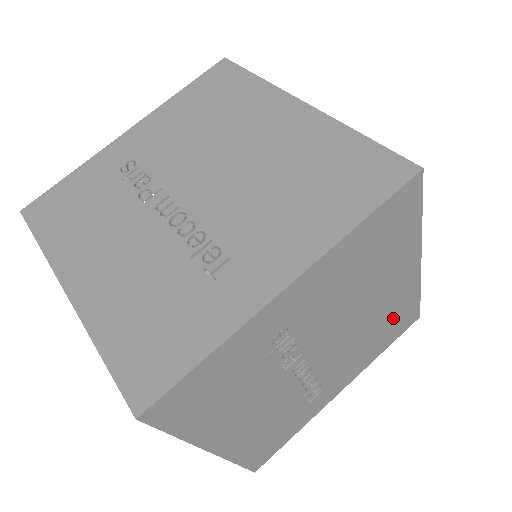
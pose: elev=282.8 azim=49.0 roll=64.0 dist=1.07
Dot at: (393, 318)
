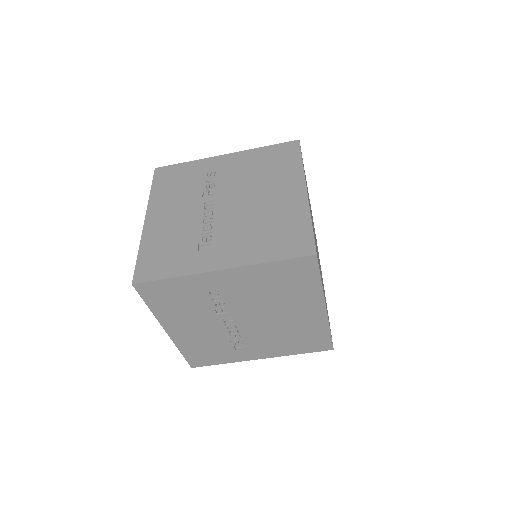
Dot at: occluded
